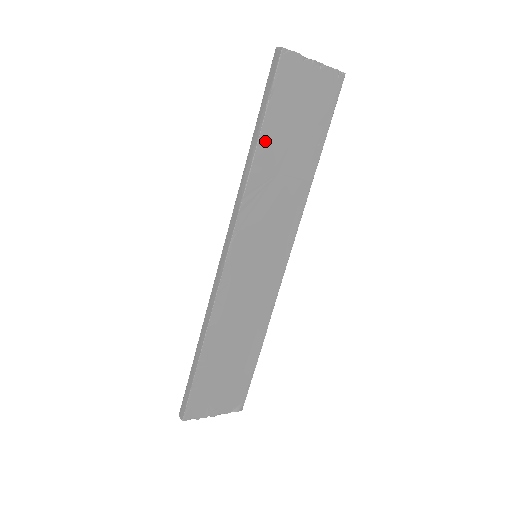
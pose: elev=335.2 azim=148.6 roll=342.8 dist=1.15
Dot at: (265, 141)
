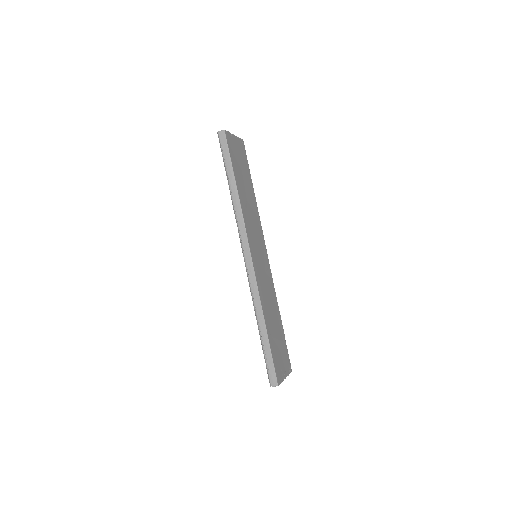
Dot at: (237, 182)
